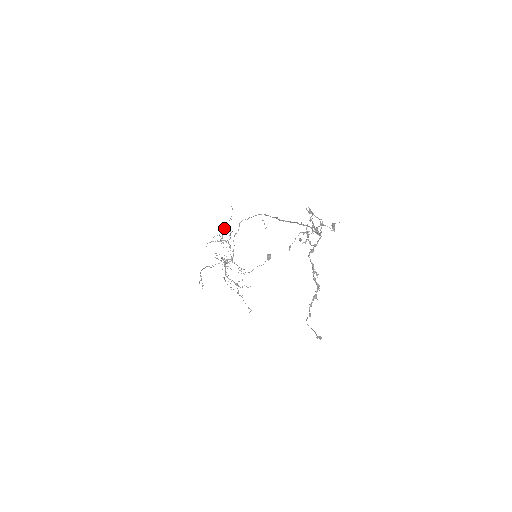
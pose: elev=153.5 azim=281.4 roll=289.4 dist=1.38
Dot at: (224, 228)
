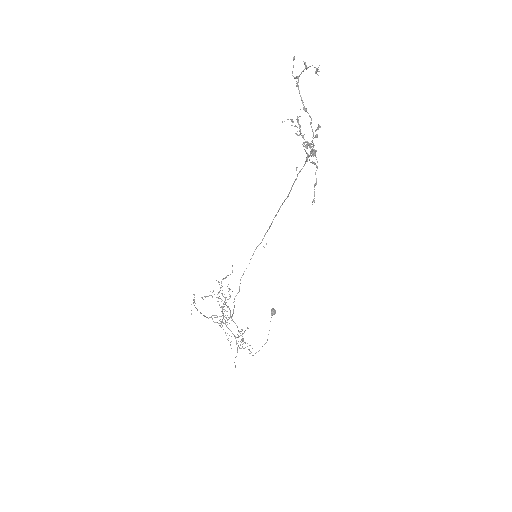
Dot at: (223, 278)
